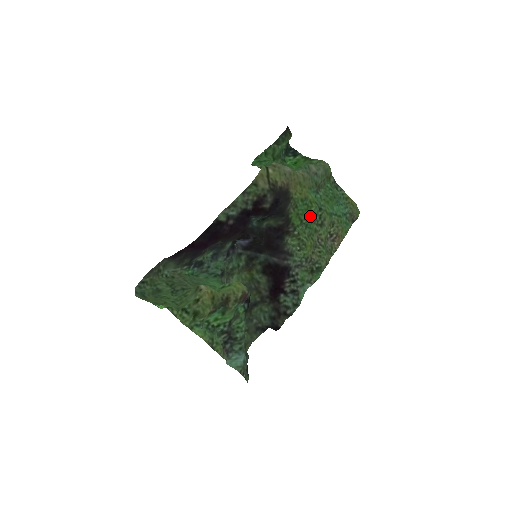
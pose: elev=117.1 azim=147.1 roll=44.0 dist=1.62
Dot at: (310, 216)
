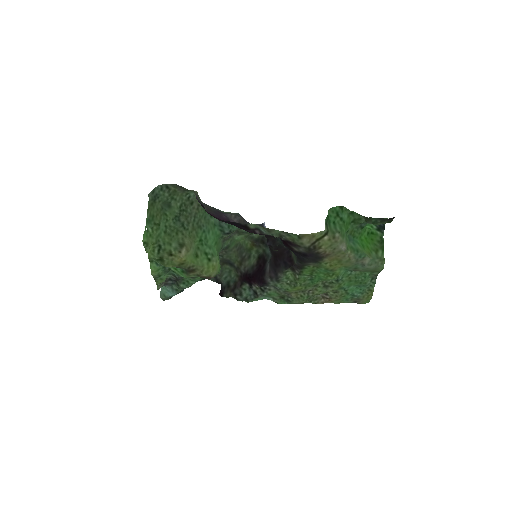
Dot at: (322, 278)
